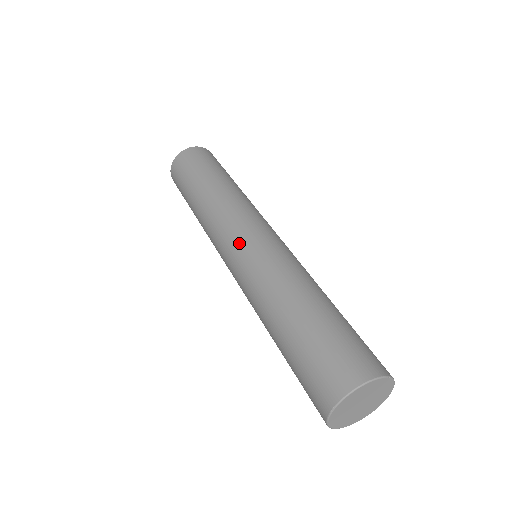
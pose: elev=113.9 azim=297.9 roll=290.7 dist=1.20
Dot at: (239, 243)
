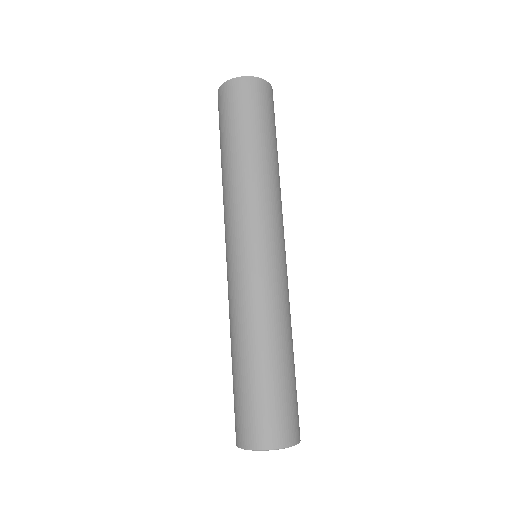
Dot at: (241, 252)
